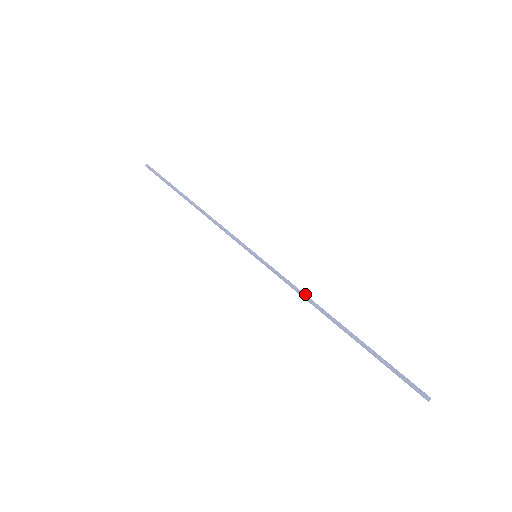
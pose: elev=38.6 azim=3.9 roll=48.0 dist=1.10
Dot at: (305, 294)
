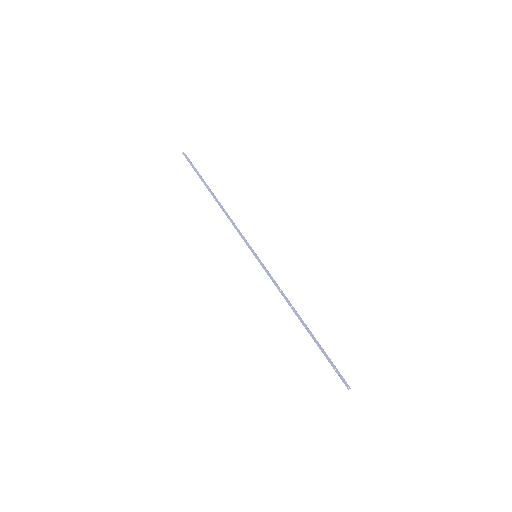
Dot at: occluded
